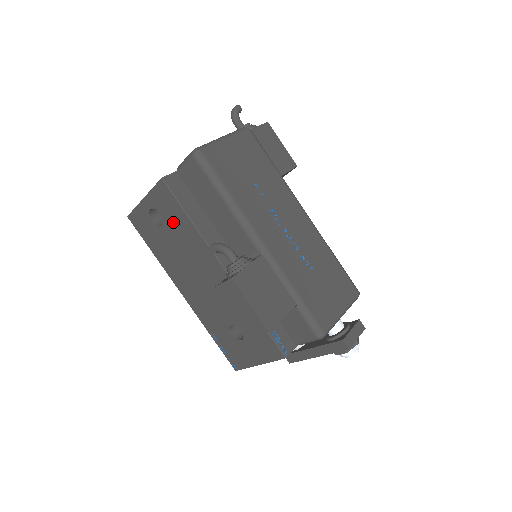
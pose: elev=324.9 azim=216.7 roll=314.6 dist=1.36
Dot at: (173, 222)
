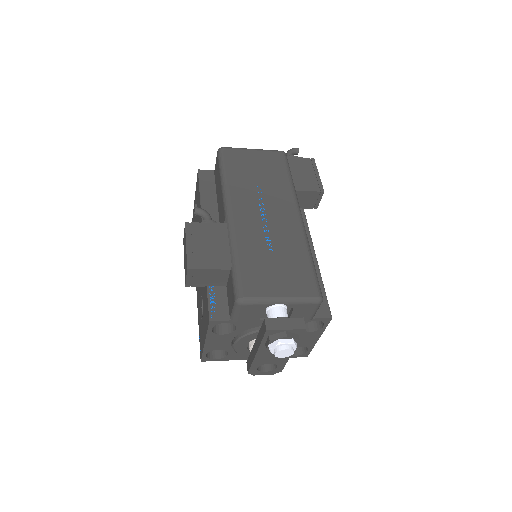
Dot at: occluded
